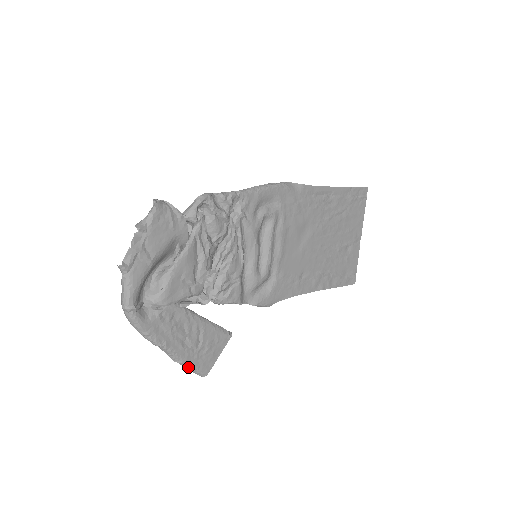
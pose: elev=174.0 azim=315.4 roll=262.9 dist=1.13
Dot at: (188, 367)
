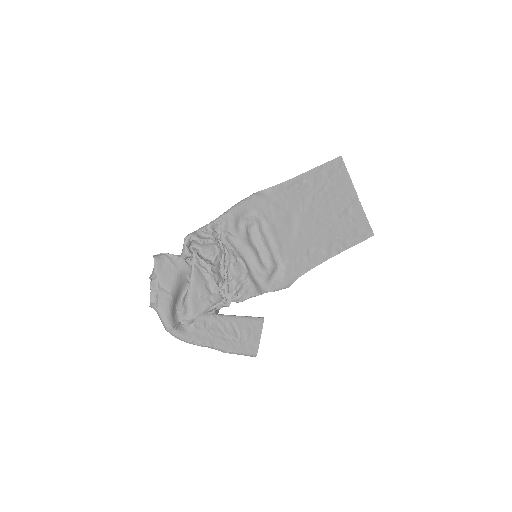
Dot at: (237, 353)
